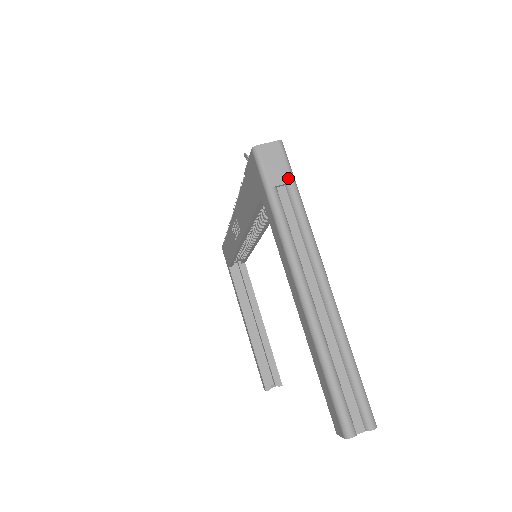
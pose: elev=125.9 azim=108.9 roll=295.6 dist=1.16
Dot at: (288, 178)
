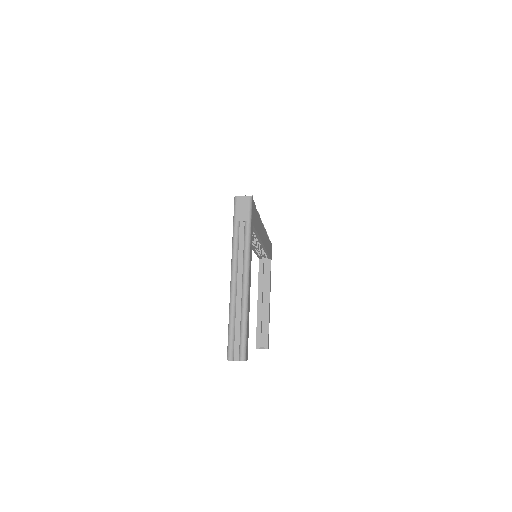
Dot at: (247, 218)
